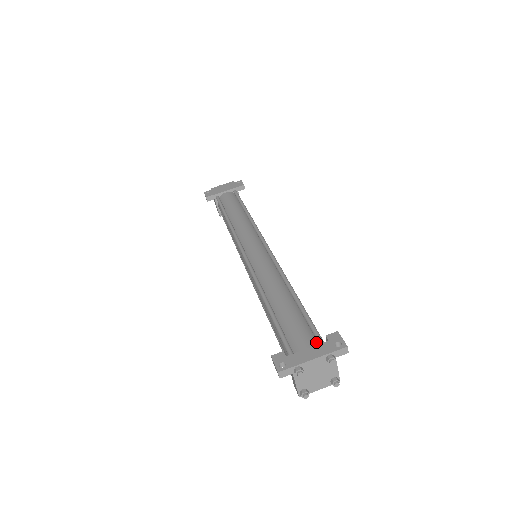
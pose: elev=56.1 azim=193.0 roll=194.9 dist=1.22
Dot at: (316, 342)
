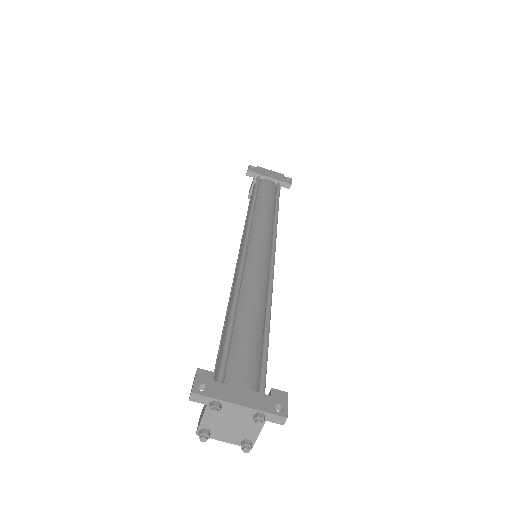
Dot at: (256, 387)
